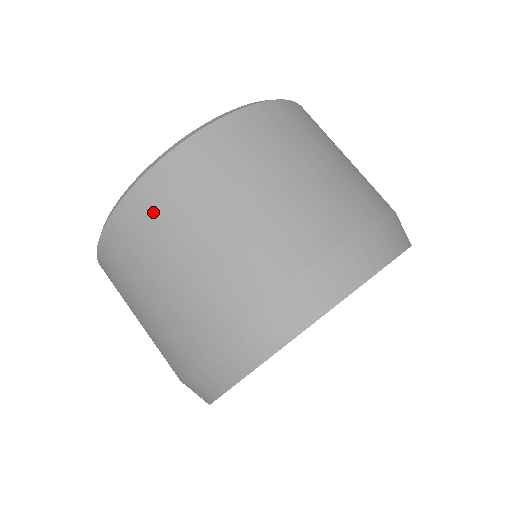
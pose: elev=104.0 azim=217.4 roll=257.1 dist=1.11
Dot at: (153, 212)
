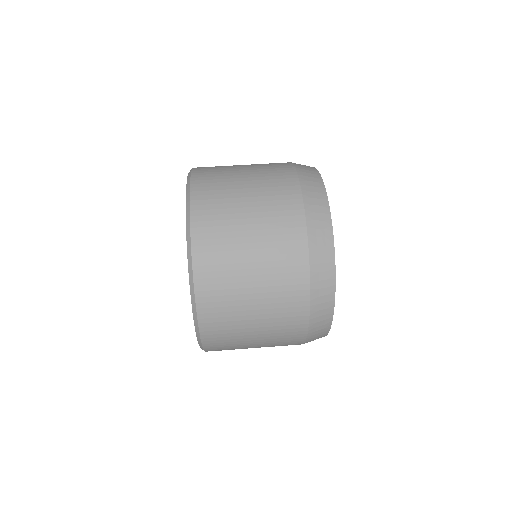
Dot at: (213, 214)
